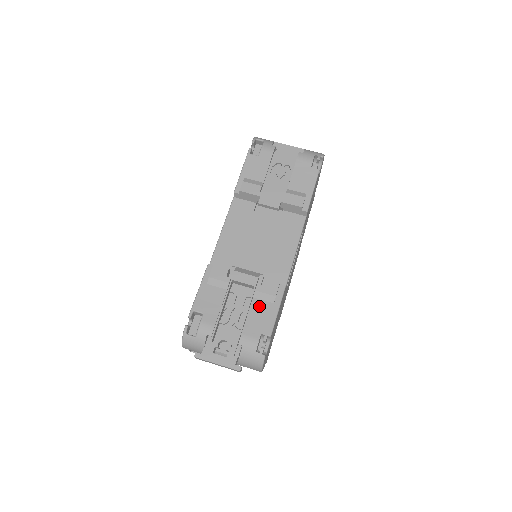
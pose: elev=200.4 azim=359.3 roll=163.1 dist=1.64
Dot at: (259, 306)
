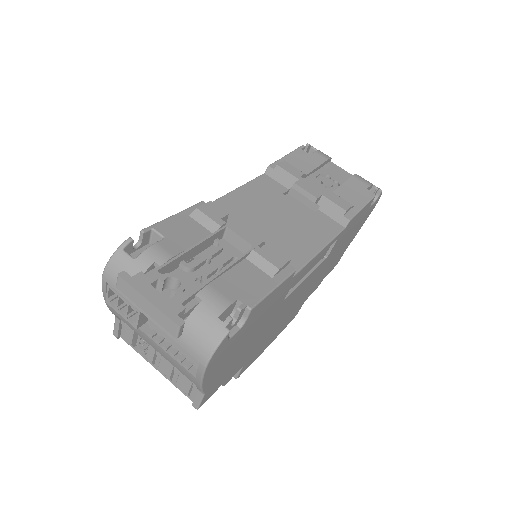
Dot at: (250, 270)
